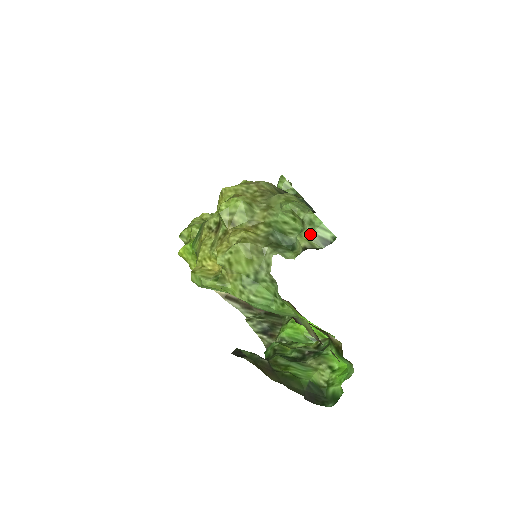
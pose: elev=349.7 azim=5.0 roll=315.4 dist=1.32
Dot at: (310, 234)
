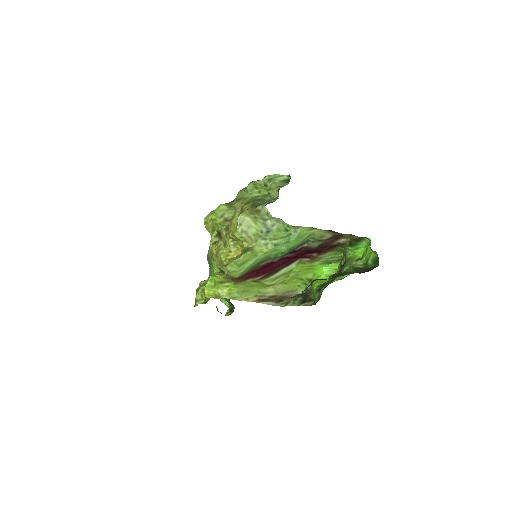
Dot at: (275, 184)
